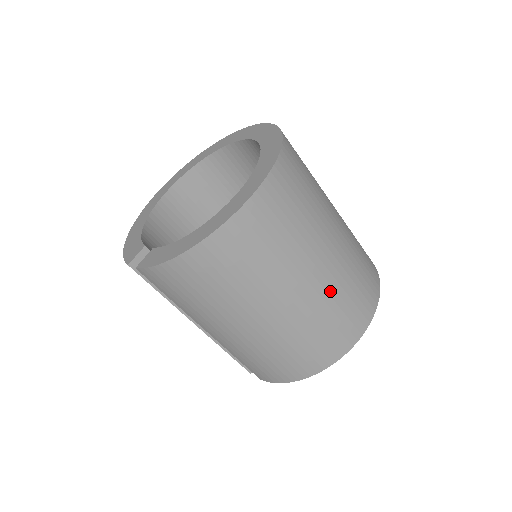
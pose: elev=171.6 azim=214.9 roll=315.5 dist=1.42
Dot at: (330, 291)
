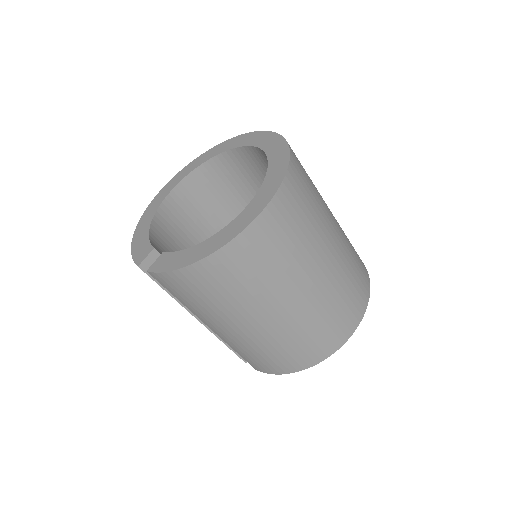
Dot at: (327, 295)
